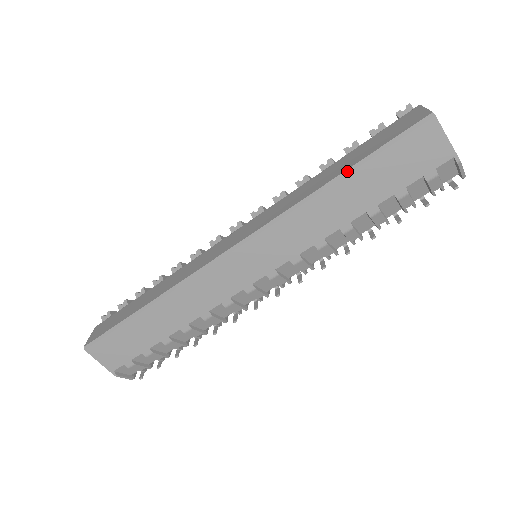
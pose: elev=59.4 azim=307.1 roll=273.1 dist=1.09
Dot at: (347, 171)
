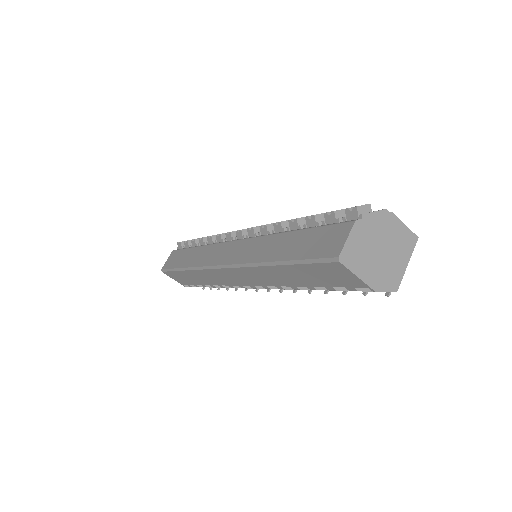
Dot at: (281, 262)
